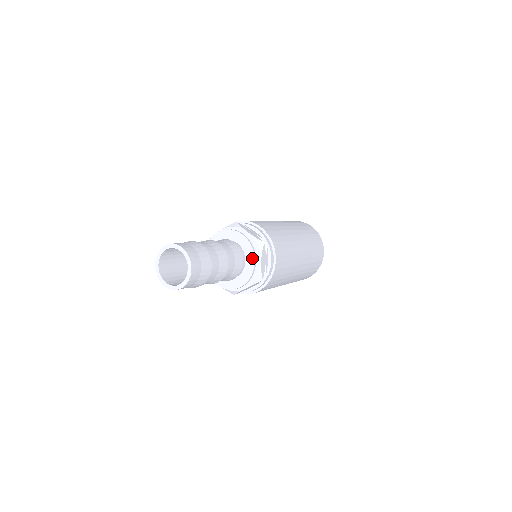
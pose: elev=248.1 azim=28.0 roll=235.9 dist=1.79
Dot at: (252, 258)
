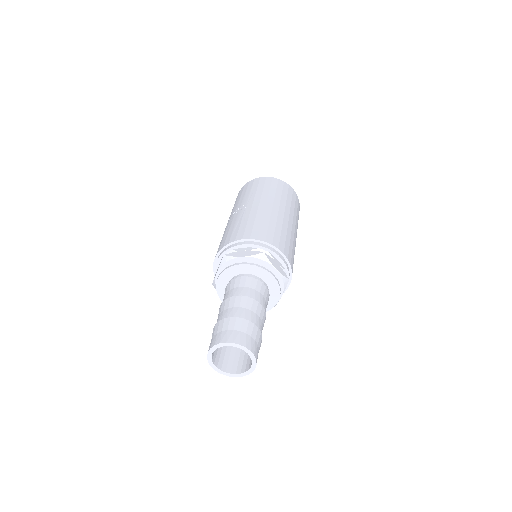
Dot at: (277, 298)
